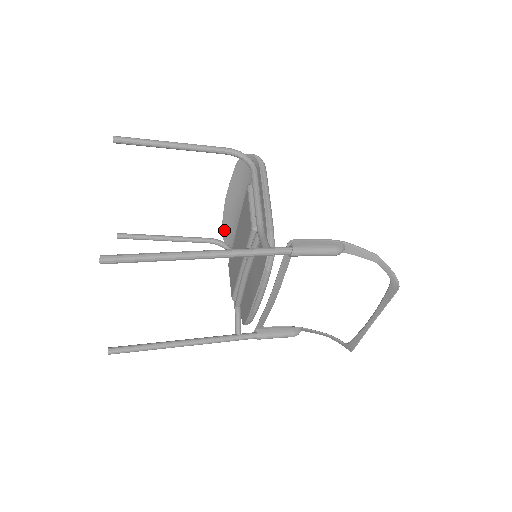
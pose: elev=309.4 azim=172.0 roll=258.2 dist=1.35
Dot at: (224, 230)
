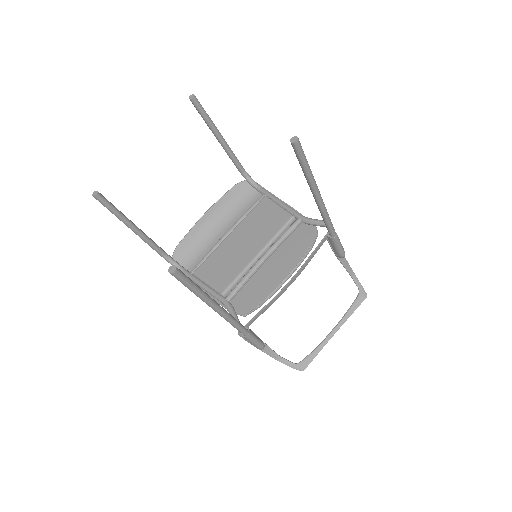
Dot at: (181, 246)
